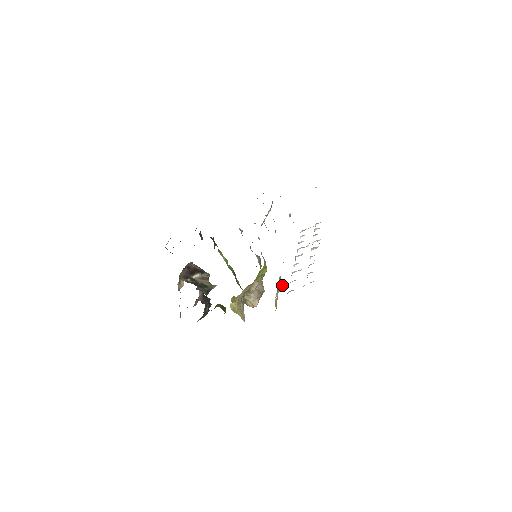
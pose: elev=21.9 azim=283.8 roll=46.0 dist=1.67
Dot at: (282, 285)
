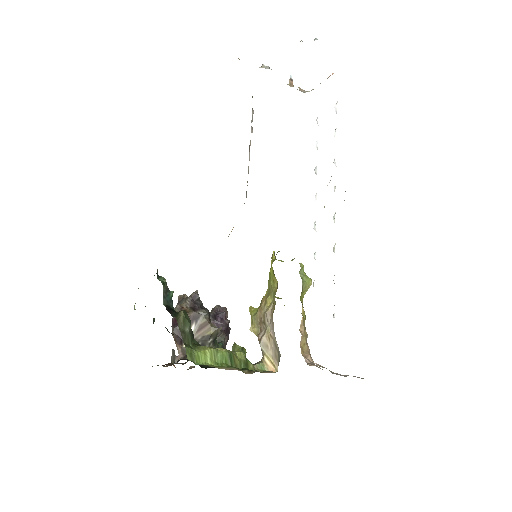
Dot at: (306, 287)
